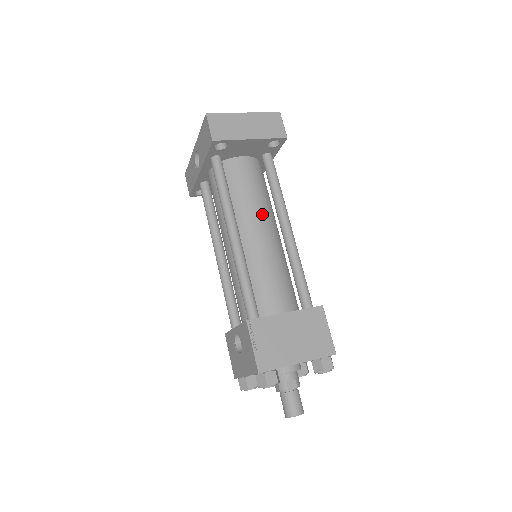
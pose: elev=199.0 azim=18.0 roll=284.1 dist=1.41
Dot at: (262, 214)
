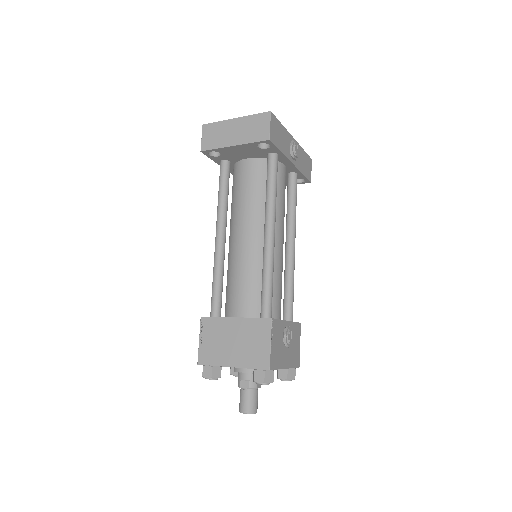
Dot at: (250, 218)
